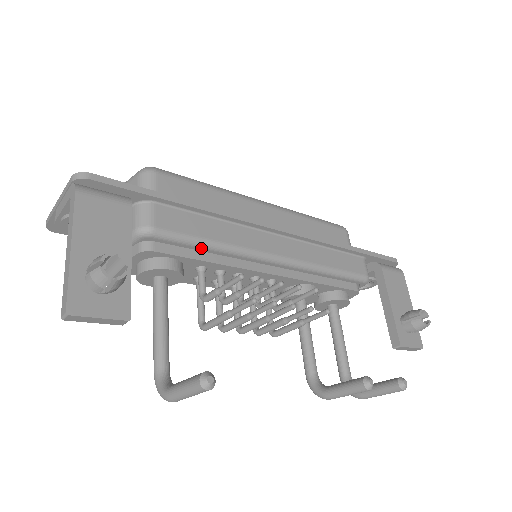
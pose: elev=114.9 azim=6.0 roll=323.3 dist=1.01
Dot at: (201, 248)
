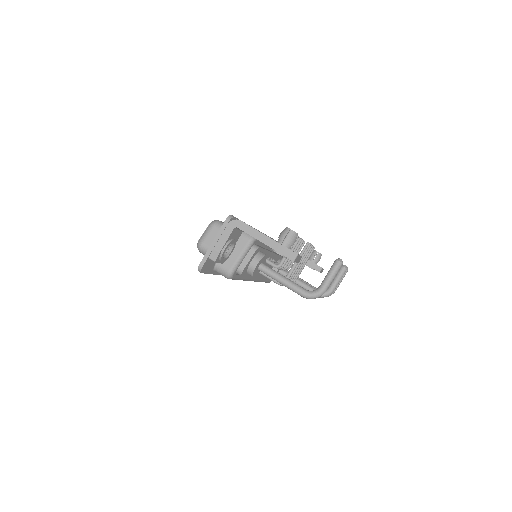
Dot at: (263, 243)
